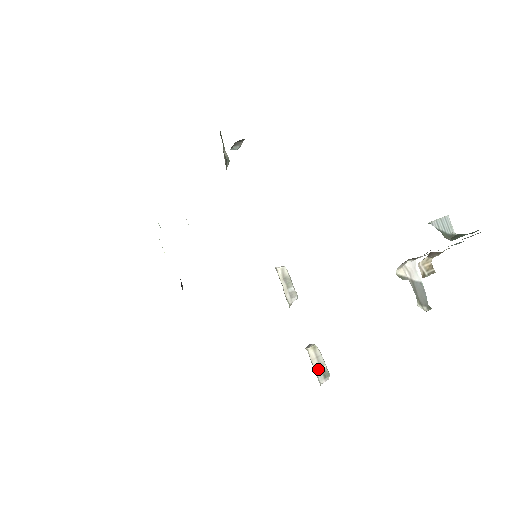
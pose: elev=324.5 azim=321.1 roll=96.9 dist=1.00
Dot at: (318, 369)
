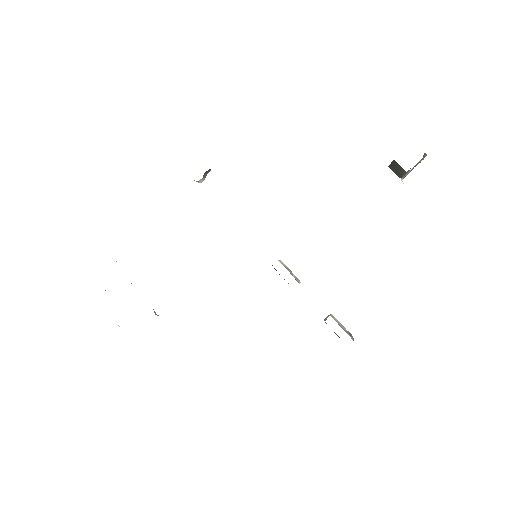
Dot at: (345, 331)
